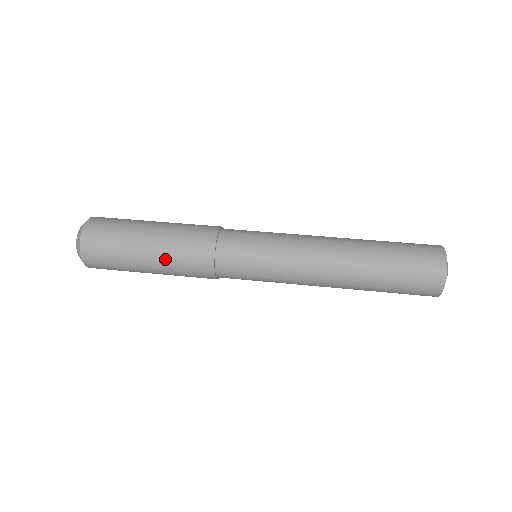
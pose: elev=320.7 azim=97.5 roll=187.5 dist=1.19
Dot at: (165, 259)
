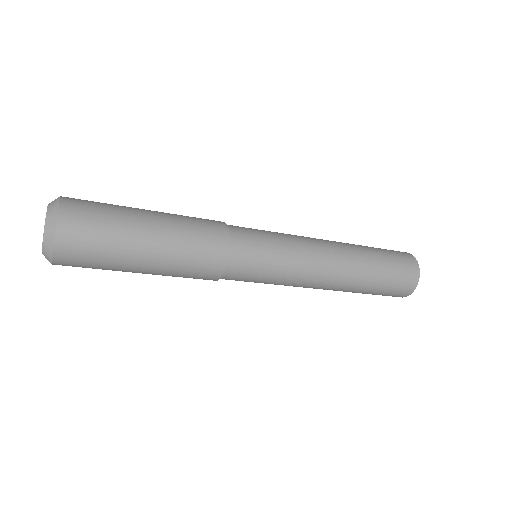
Dot at: (172, 247)
